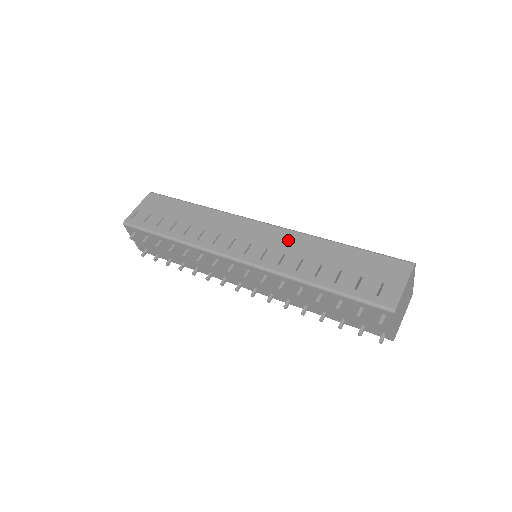
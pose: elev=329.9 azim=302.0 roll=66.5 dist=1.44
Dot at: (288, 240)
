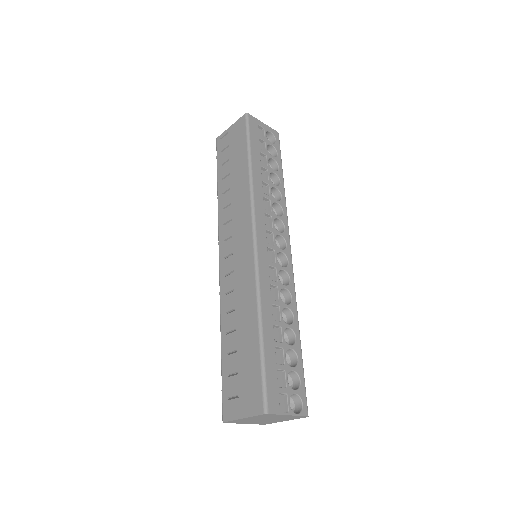
Dot at: (245, 279)
